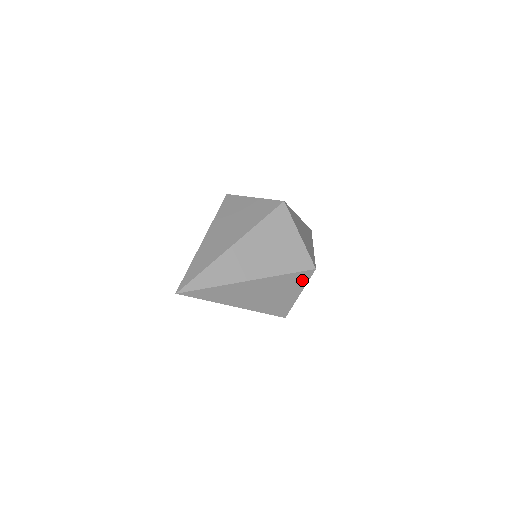
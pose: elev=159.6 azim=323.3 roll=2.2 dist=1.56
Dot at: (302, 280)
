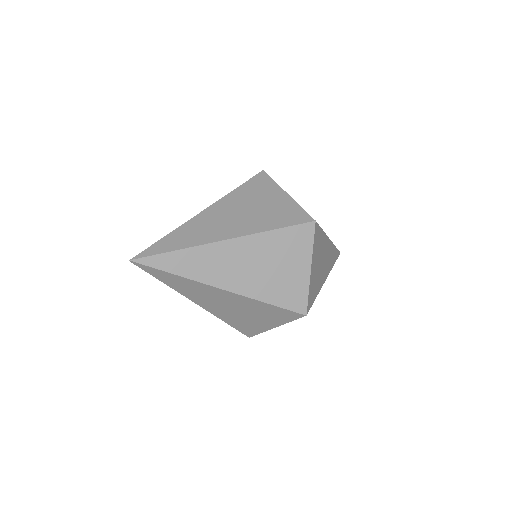
Dot at: (303, 241)
